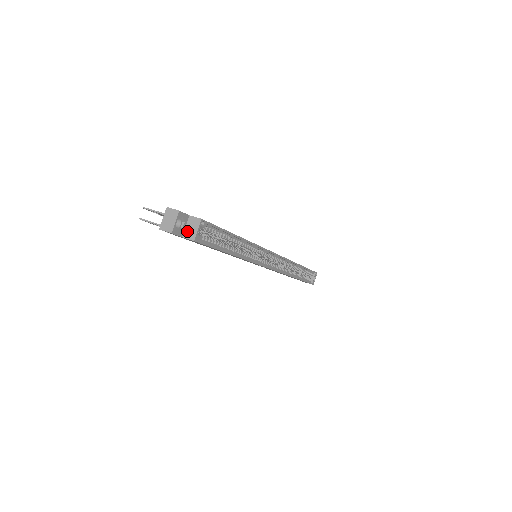
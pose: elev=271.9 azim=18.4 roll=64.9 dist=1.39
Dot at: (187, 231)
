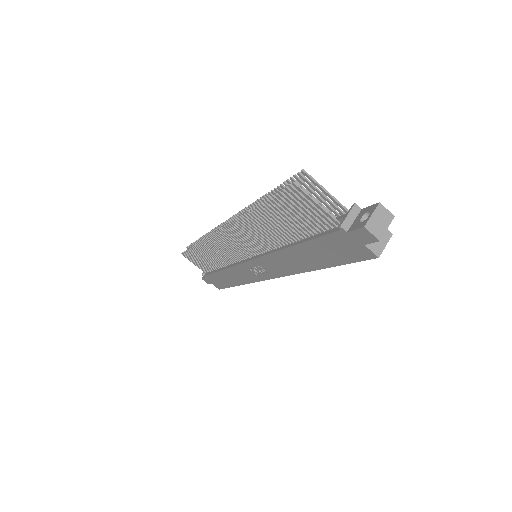
Dot at: occluded
